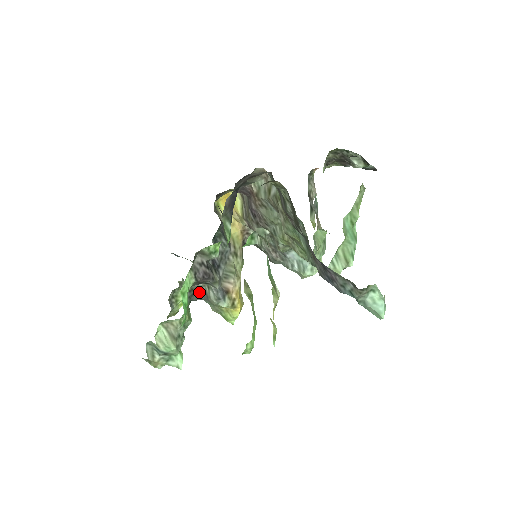
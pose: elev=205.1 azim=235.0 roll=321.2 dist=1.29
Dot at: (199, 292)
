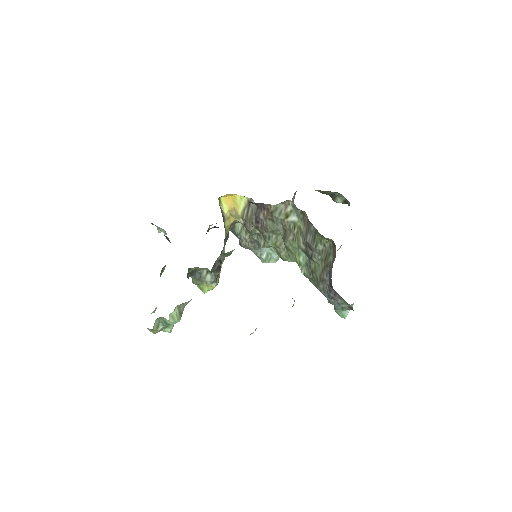
Dot at: (195, 273)
